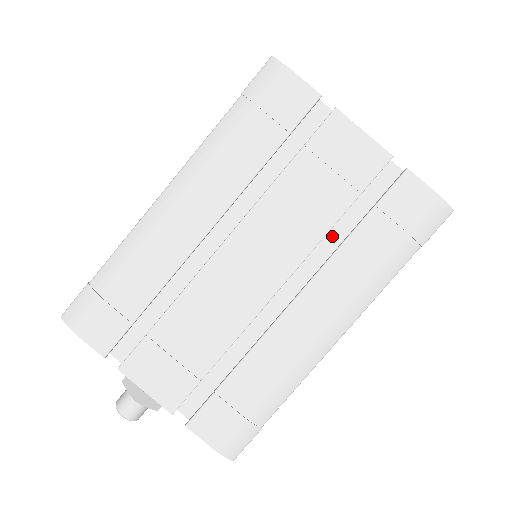
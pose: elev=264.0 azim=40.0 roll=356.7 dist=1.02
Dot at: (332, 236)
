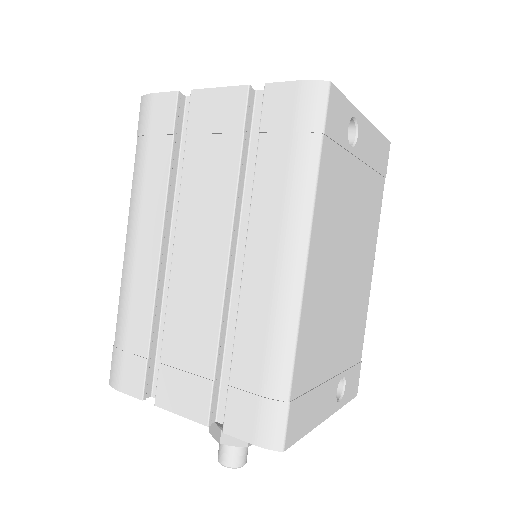
Dot at: (252, 185)
